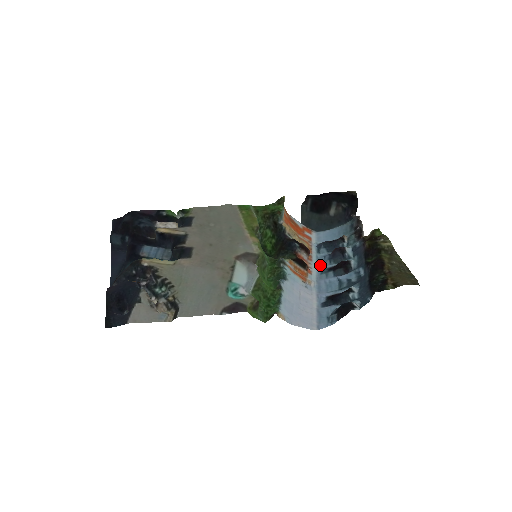
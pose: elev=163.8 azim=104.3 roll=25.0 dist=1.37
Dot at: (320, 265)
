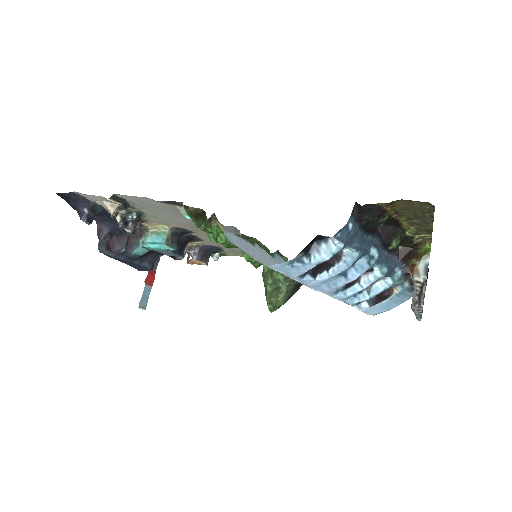
Dot at: (342, 299)
